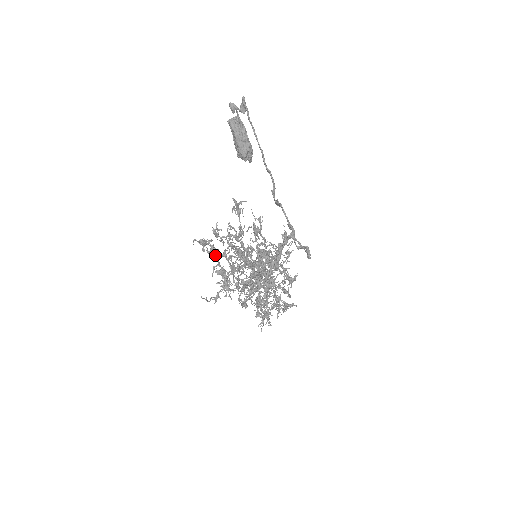
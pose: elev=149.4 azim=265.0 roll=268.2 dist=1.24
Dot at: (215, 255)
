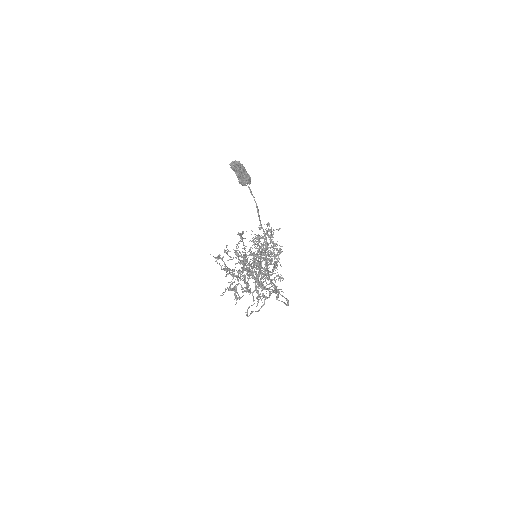
Dot at: (227, 270)
